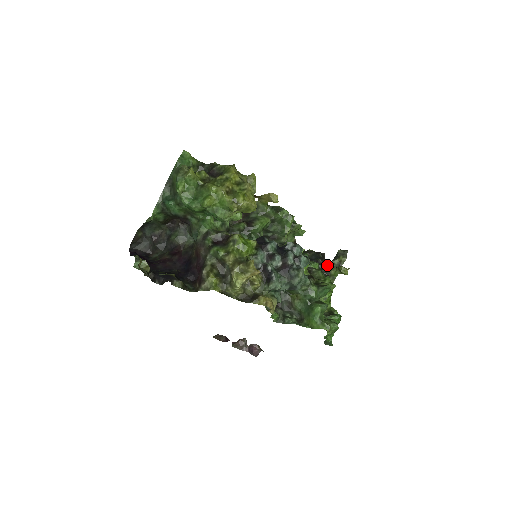
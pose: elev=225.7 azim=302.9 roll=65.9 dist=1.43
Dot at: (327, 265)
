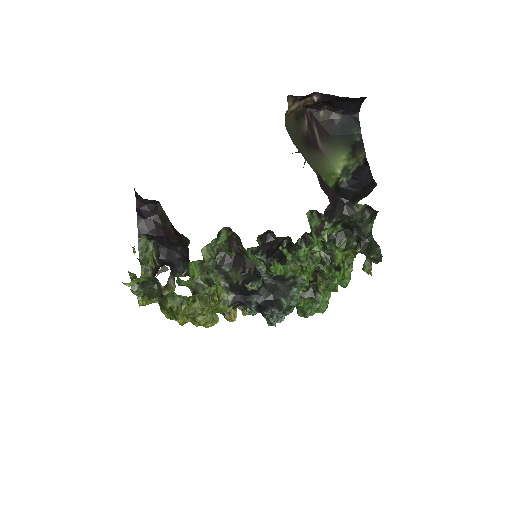
Dot at: (355, 251)
